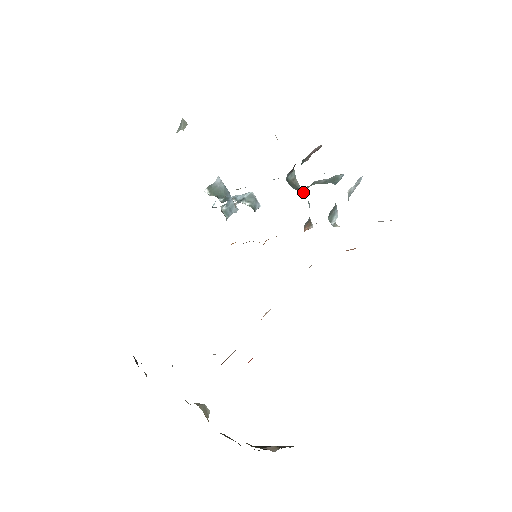
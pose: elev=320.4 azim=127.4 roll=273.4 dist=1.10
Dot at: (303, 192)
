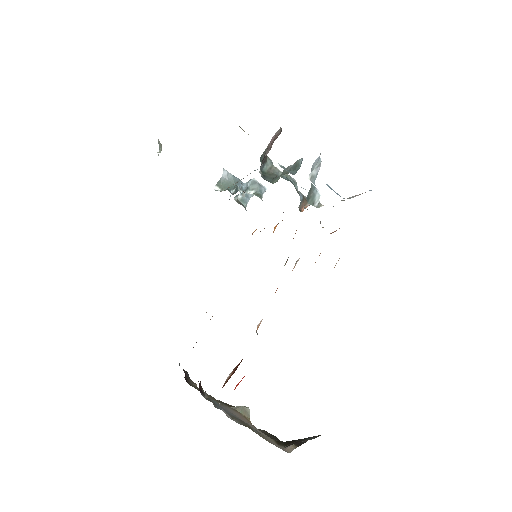
Dot at: (284, 177)
